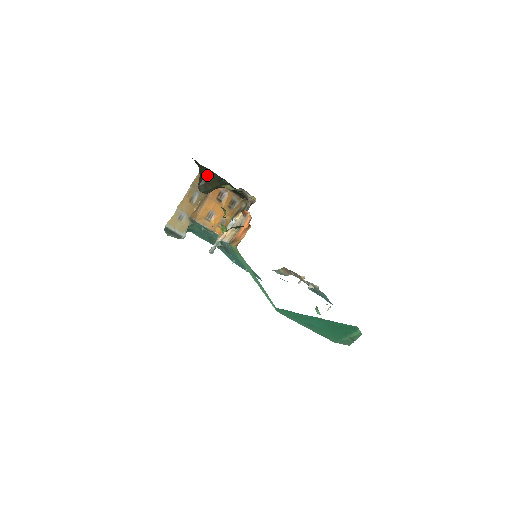
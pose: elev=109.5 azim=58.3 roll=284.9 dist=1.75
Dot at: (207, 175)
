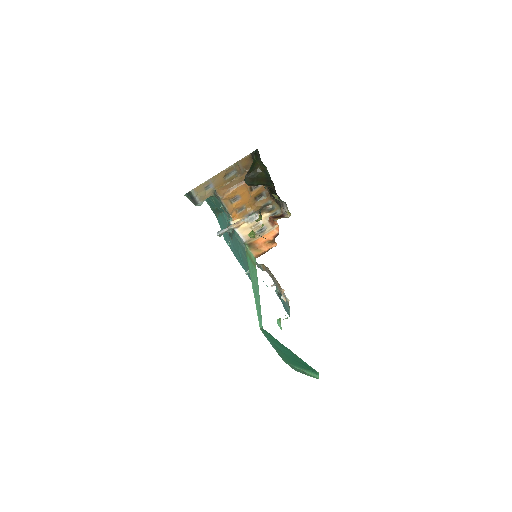
Dot at: (261, 172)
